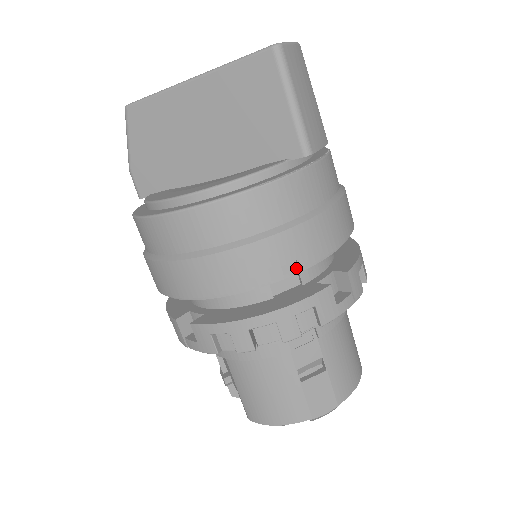
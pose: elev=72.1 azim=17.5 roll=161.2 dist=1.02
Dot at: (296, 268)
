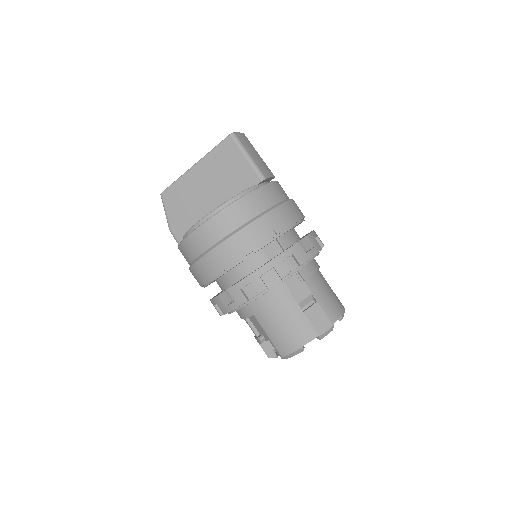
Dot at: (275, 235)
